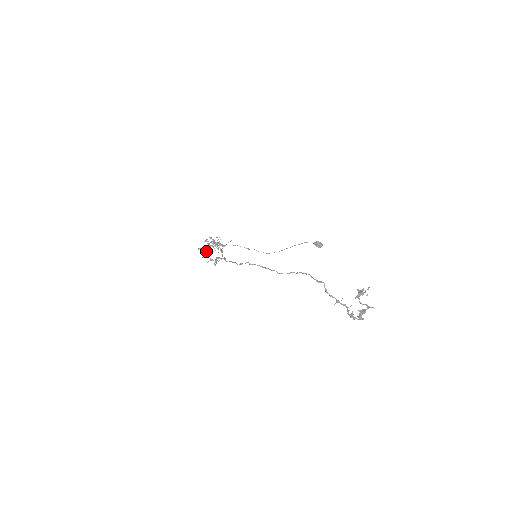
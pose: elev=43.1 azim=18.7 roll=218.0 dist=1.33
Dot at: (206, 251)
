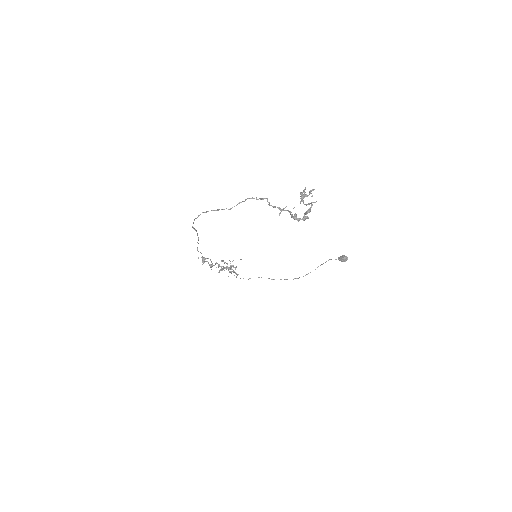
Dot at: (204, 257)
